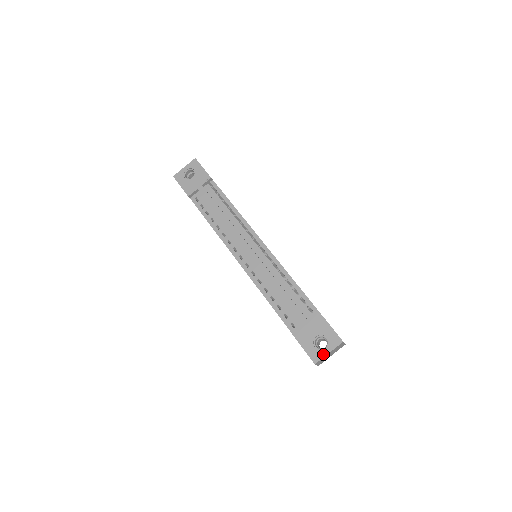
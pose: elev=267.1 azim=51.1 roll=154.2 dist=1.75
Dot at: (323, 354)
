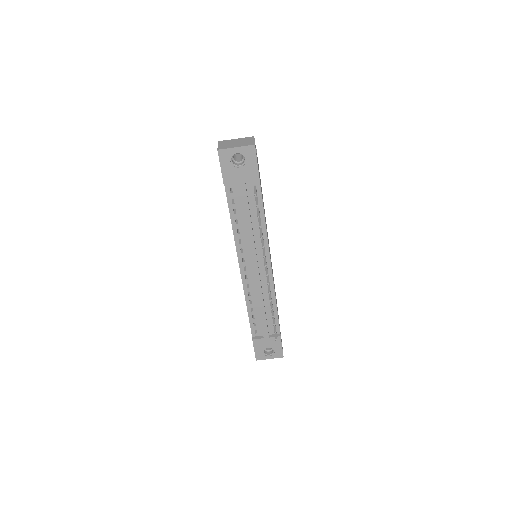
Dot at: (266, 358)
